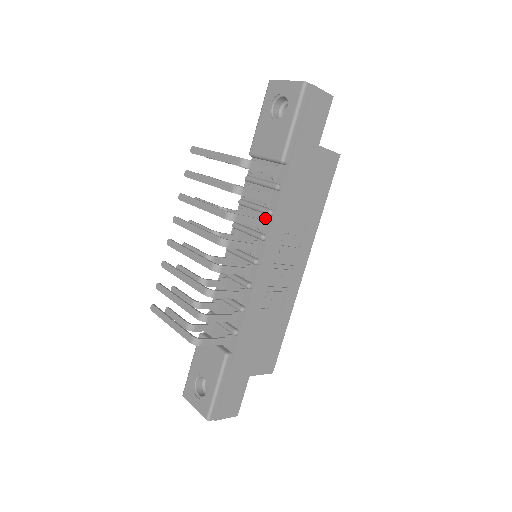
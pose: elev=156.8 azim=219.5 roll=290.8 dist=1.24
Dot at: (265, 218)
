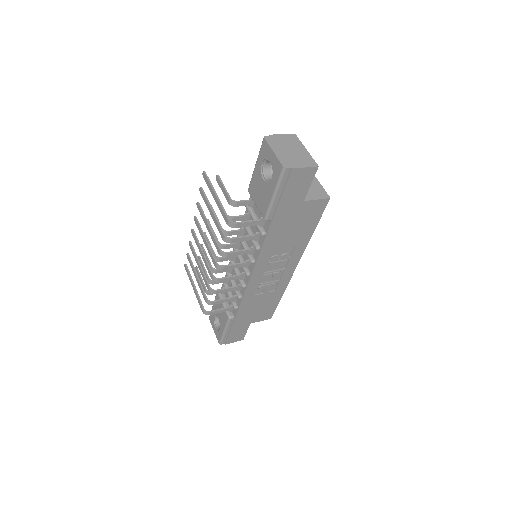
Dot at: occluded
